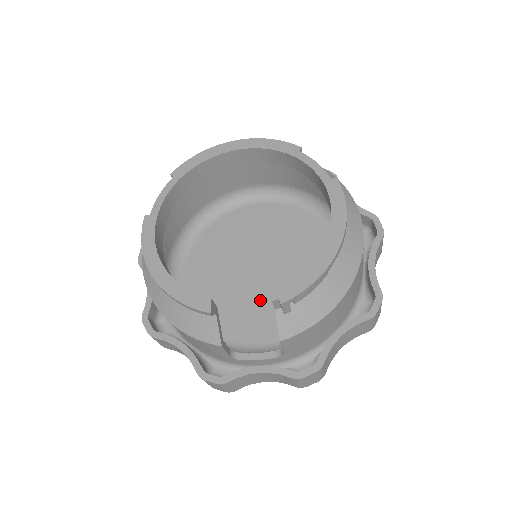
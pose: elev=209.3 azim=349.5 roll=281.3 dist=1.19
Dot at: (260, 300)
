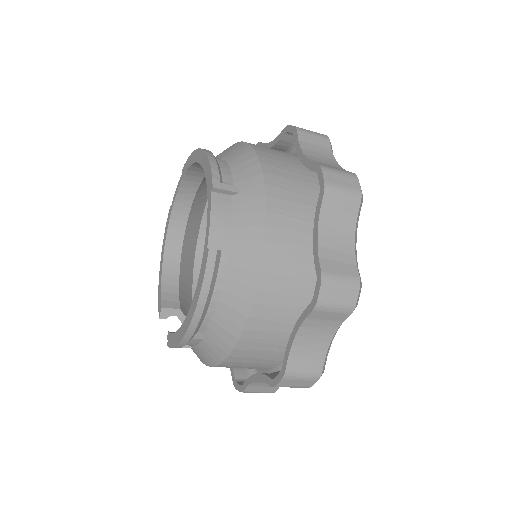
Dot at: occluded
